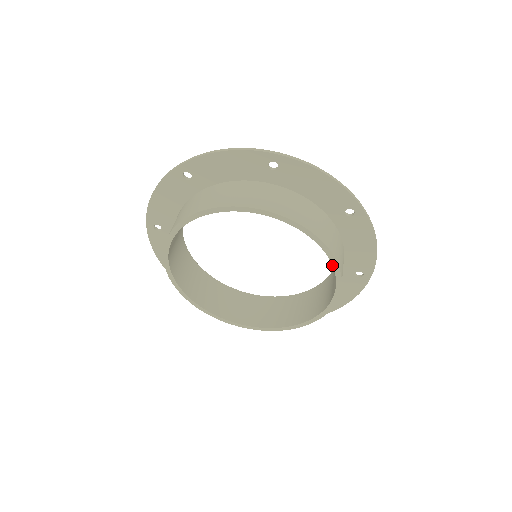
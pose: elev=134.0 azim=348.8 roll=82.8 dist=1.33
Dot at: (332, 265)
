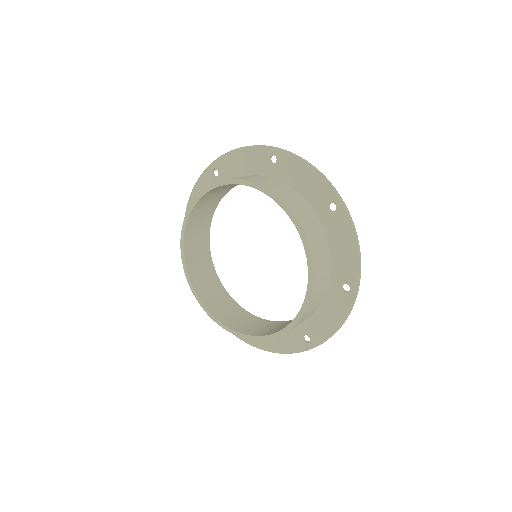
Dot at: occluded
